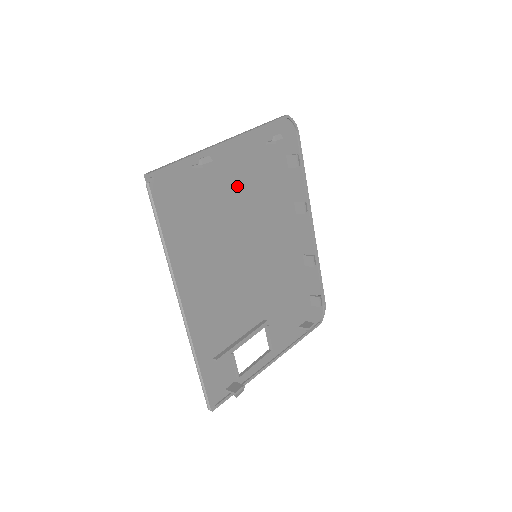
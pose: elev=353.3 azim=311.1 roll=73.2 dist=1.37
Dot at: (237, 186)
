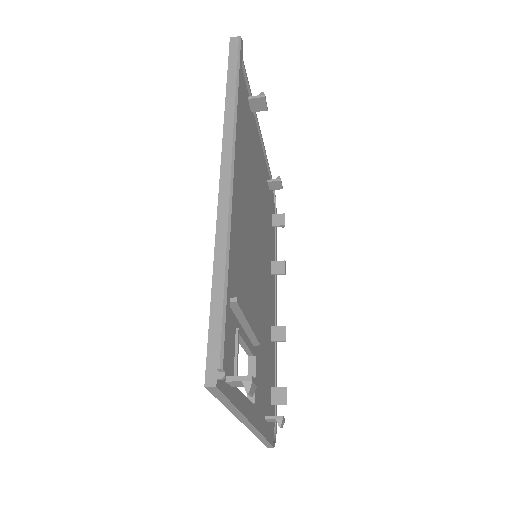
Dot at: (257, 171)
